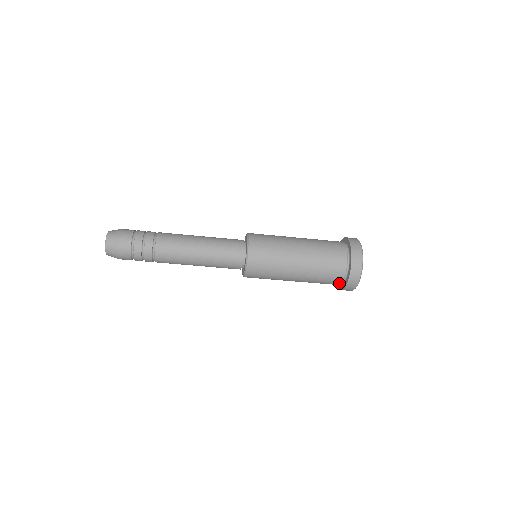
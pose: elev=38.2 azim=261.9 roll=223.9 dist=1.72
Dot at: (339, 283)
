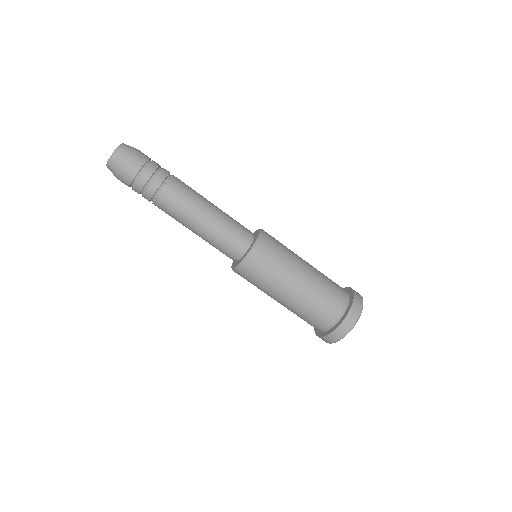
Dot at: (331, 322)
